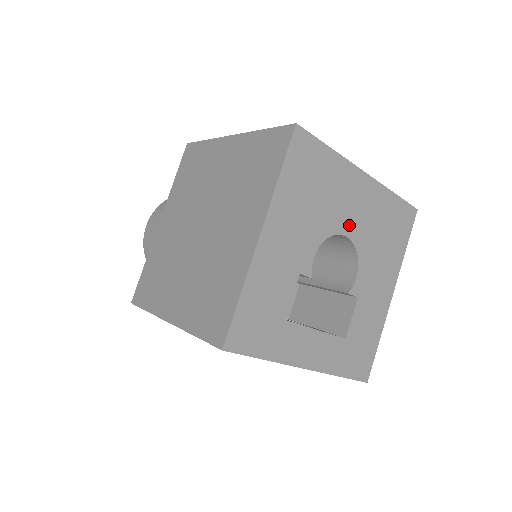
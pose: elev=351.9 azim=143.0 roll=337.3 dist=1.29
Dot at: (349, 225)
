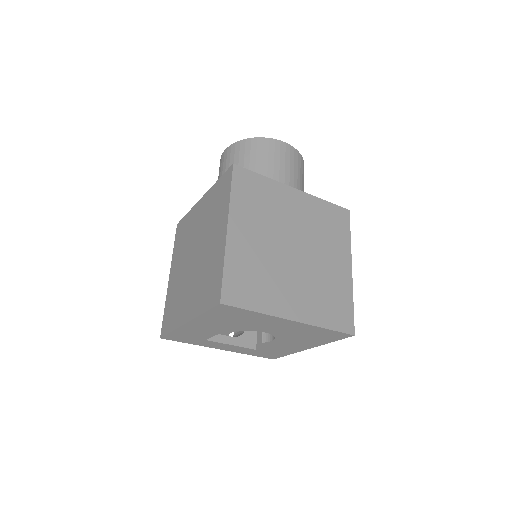
Dot at: (269, 330)
